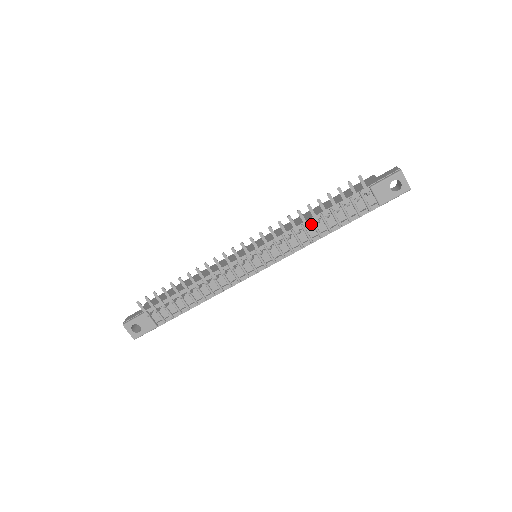
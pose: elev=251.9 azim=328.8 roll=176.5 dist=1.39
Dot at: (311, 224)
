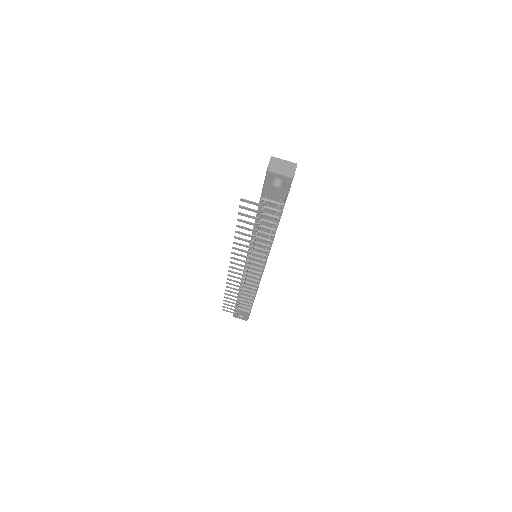
Dot at: (258, 232)
